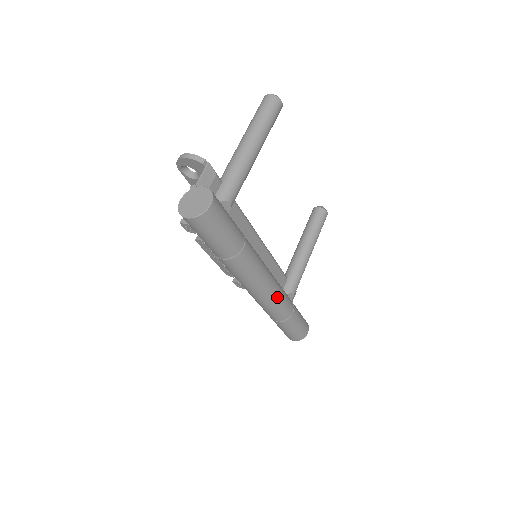
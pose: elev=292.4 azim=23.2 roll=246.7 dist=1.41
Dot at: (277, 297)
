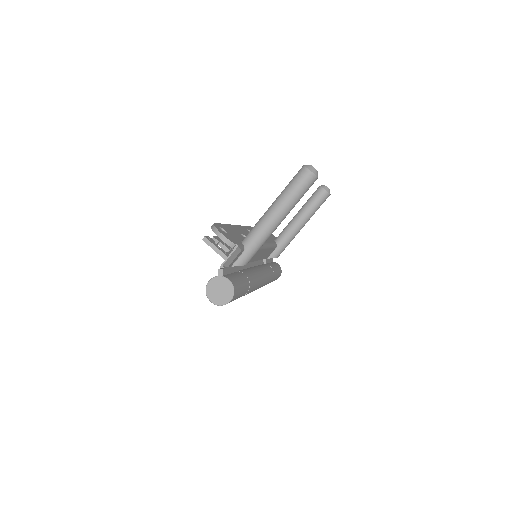
Dot at: (262, 286)
